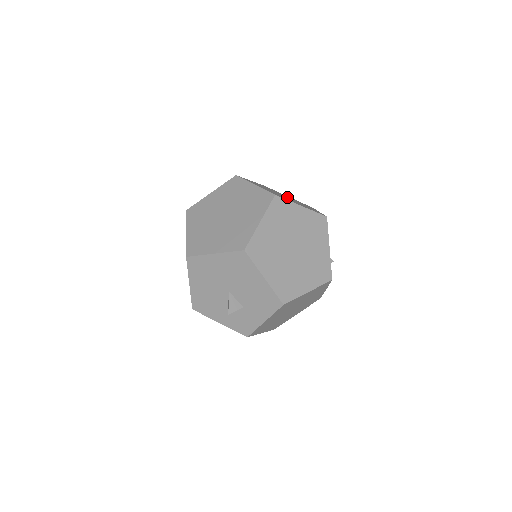
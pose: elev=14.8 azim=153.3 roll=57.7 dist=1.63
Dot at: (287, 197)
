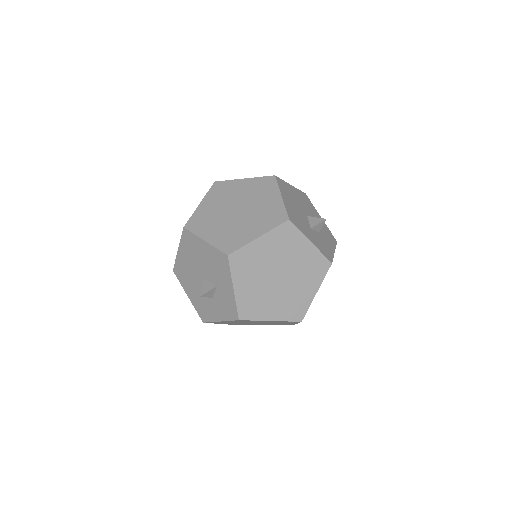
Dot at: occluded
